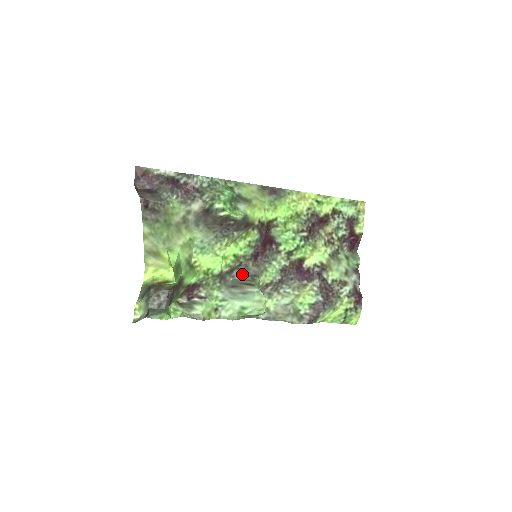
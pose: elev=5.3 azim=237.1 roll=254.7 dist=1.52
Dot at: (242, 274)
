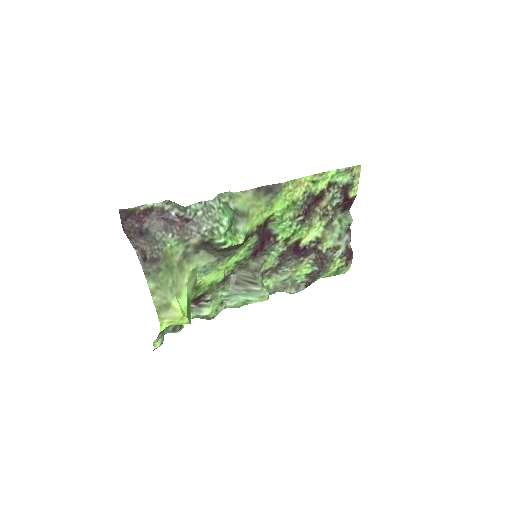
Dot at: (243, 270)
